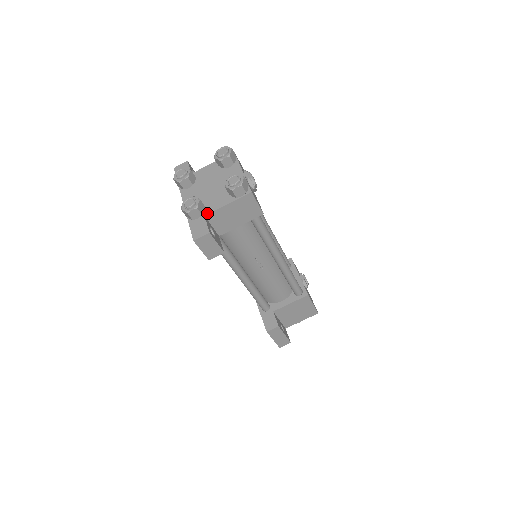
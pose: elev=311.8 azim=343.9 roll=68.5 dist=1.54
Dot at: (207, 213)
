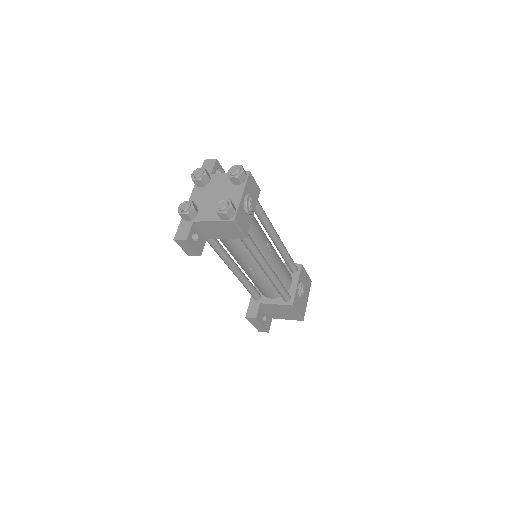
Dot at: (196, 220)
